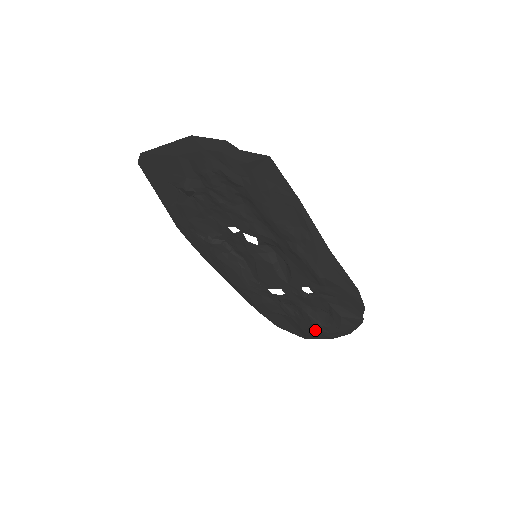
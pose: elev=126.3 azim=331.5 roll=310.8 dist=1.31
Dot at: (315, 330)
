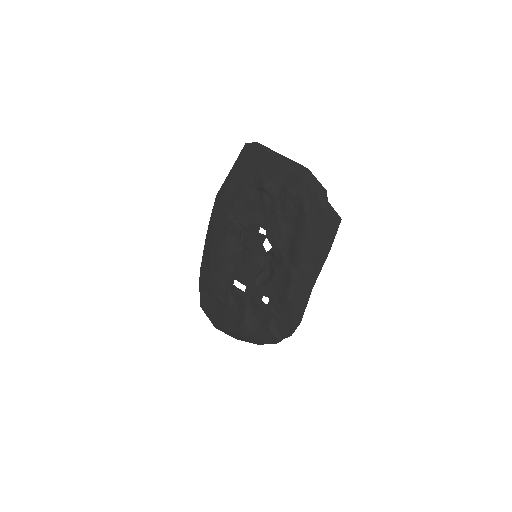
Dot at: (238, 327)
